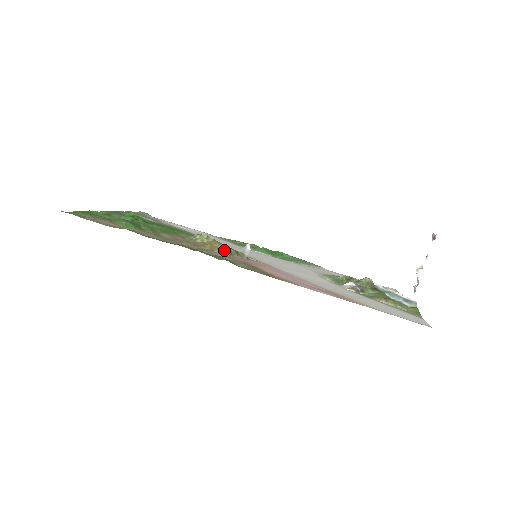
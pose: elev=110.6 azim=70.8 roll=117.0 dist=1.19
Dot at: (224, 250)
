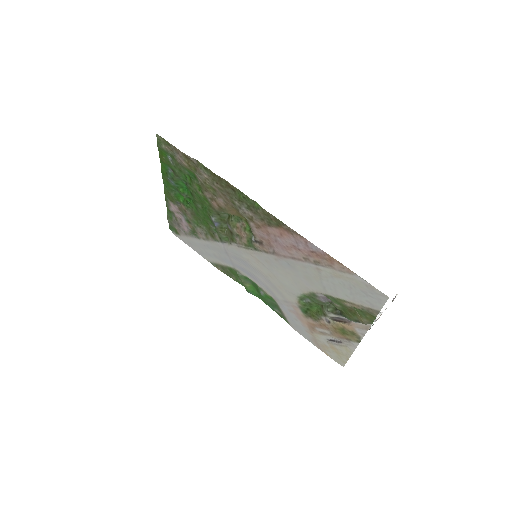
Dot at: occluded
